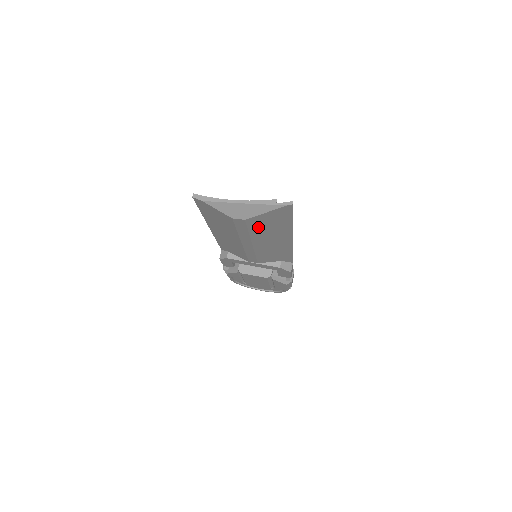
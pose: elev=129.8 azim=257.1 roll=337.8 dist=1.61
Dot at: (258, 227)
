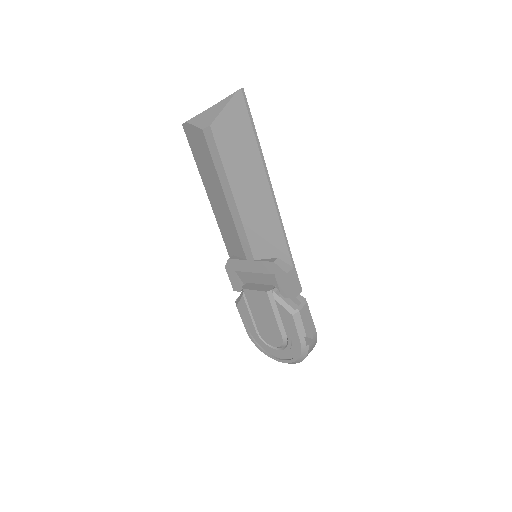
Dot at: (227, 147)
